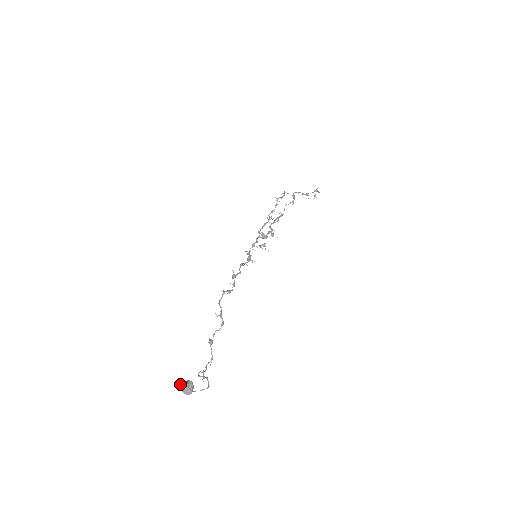
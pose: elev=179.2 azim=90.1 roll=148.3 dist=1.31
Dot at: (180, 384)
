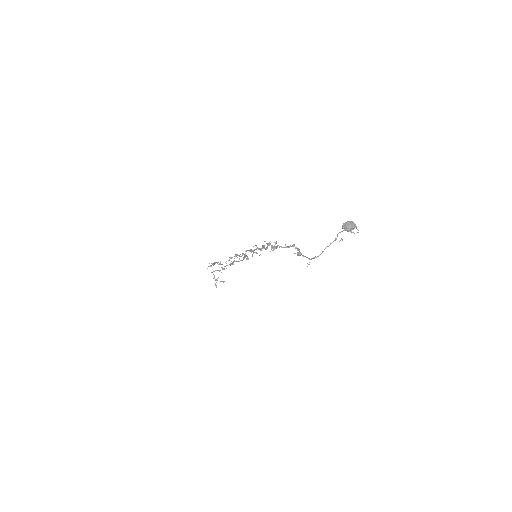
Dot at: occluded
